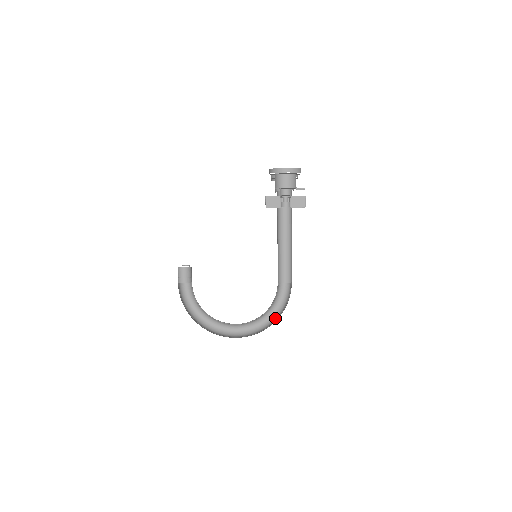
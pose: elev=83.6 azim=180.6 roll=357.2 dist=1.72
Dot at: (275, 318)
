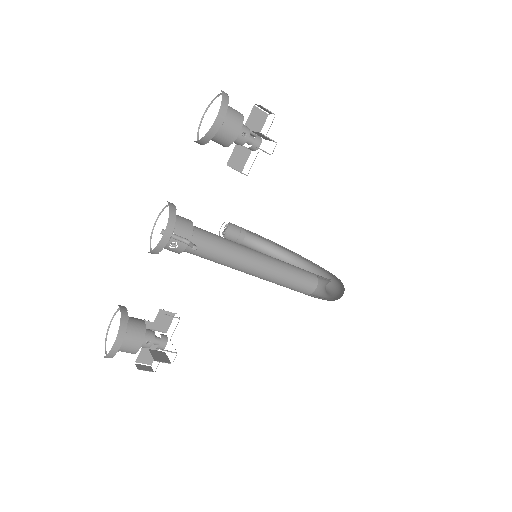
Dot at: occluded
